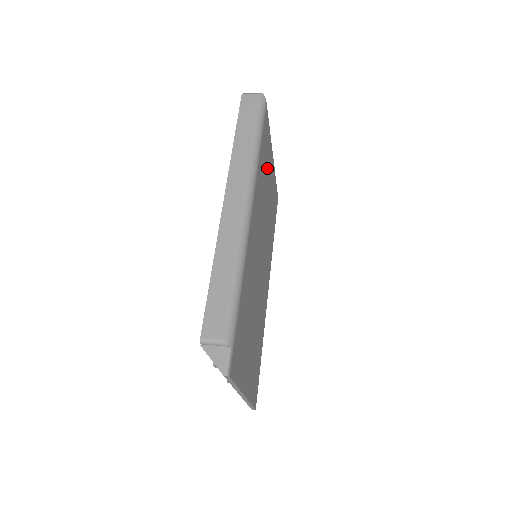
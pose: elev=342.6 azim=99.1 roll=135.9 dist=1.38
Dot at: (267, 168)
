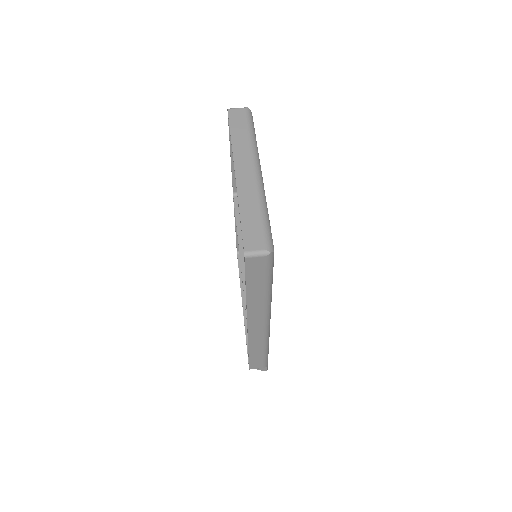
Dot at: occluded
